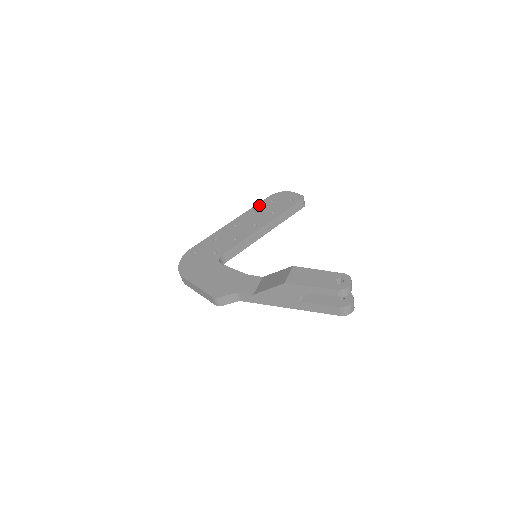
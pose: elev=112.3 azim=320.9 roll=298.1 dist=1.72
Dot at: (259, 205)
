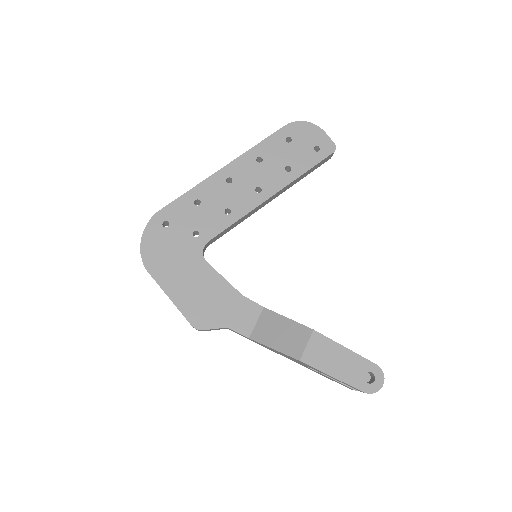
Dot at: (268, 143)
